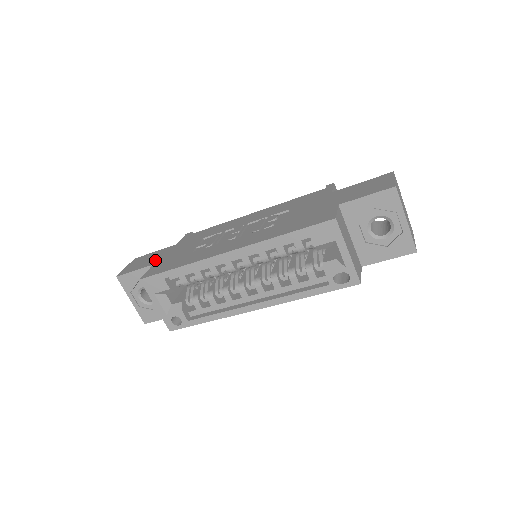
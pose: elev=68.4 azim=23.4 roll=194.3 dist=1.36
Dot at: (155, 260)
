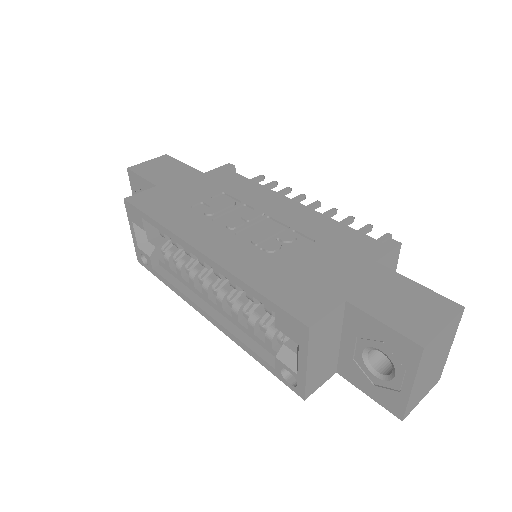
Dot at: (165, 180)
